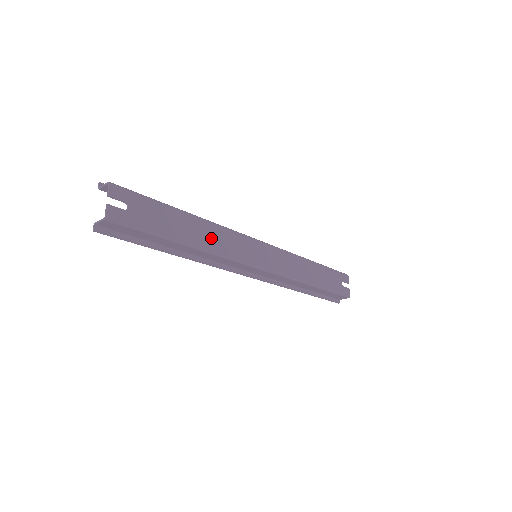
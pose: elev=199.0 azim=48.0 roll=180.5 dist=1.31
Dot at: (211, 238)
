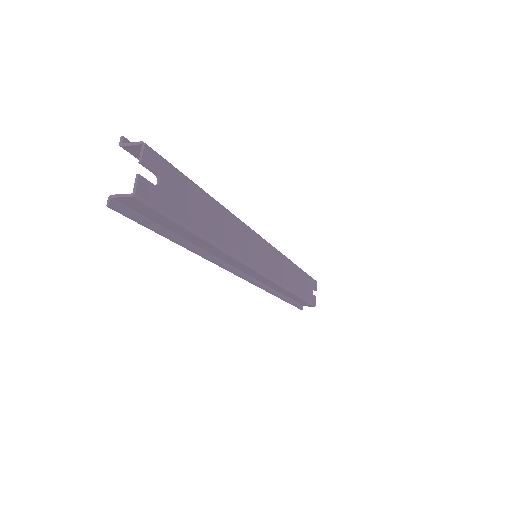
Dot at: (228, 233)
